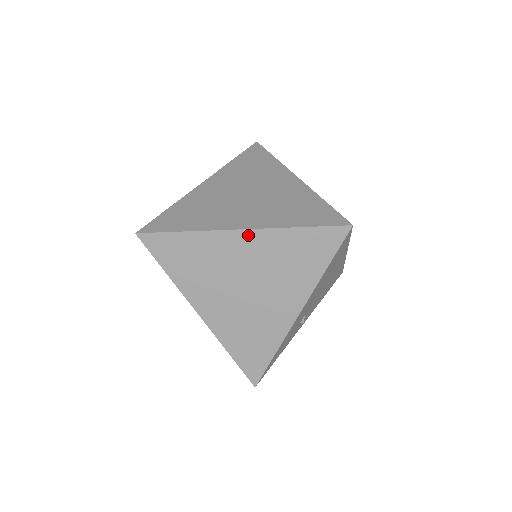
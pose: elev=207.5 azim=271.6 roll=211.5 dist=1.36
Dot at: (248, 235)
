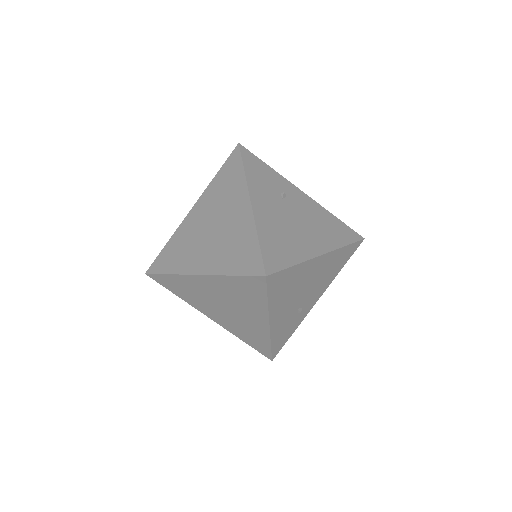
Dot at: (204, 278)
